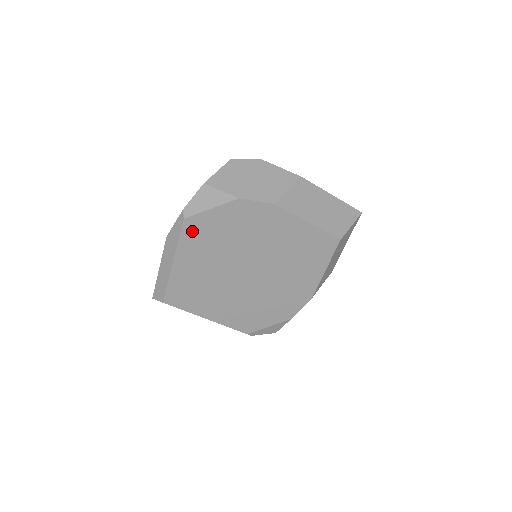
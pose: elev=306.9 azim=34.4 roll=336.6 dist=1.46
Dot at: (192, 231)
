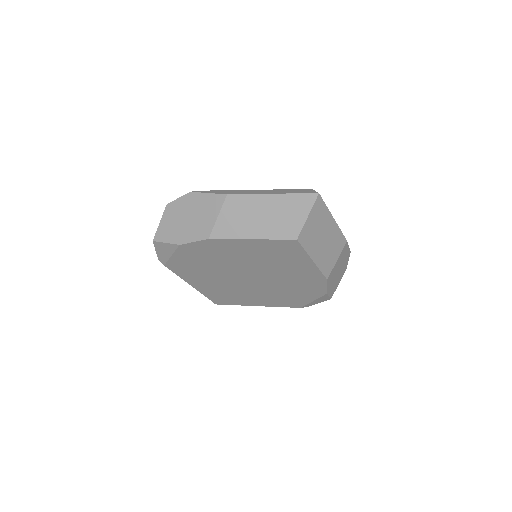
Dot at: (178, 269)
